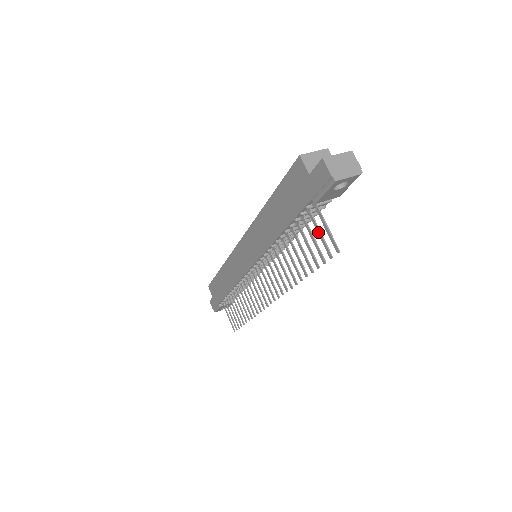
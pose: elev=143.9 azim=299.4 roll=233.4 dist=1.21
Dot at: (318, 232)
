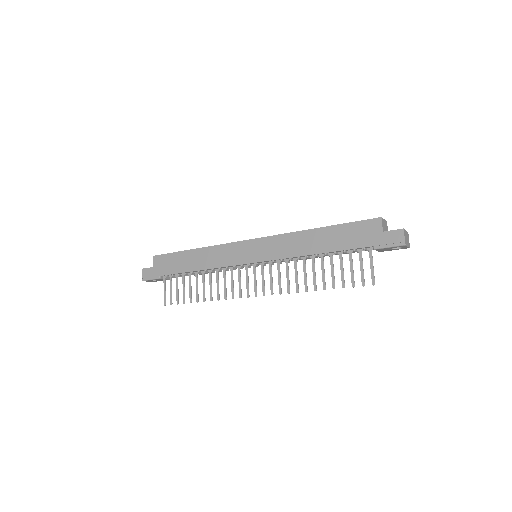
Dot at: (361, 266)
